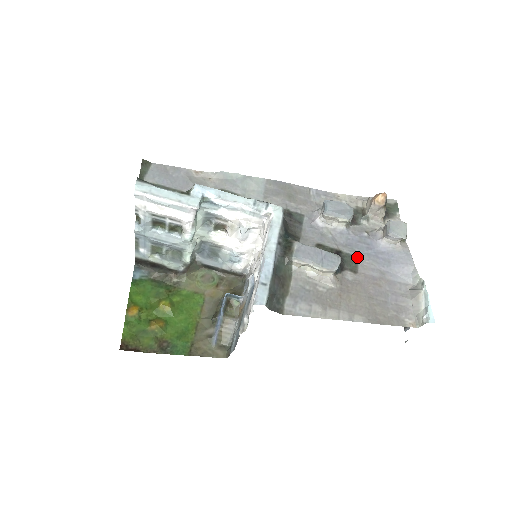
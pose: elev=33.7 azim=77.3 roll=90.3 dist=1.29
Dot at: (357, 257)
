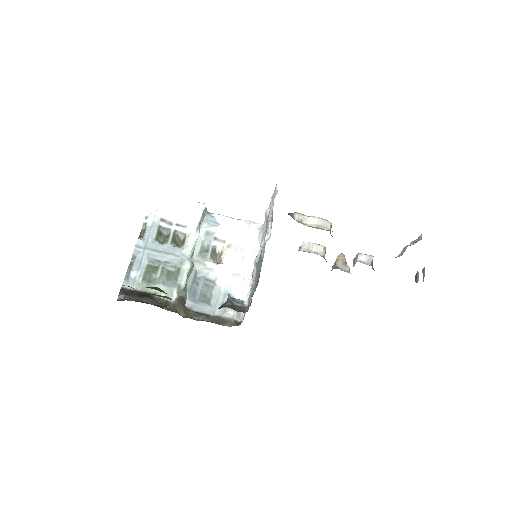
Dot at: occluded
